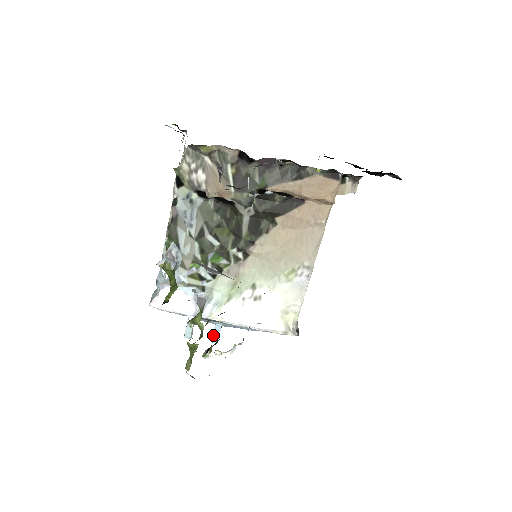
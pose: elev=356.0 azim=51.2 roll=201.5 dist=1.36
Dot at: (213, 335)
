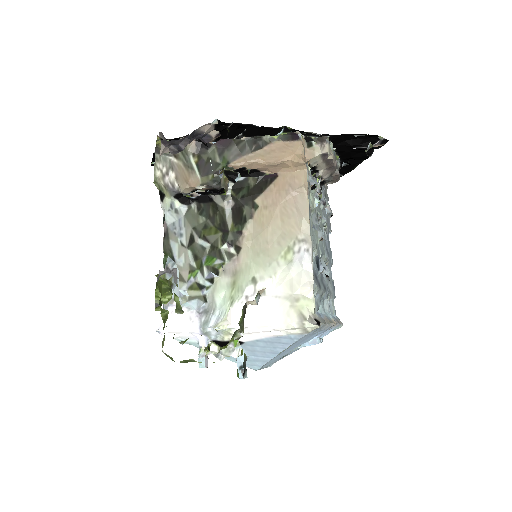
Dot at: occluded
